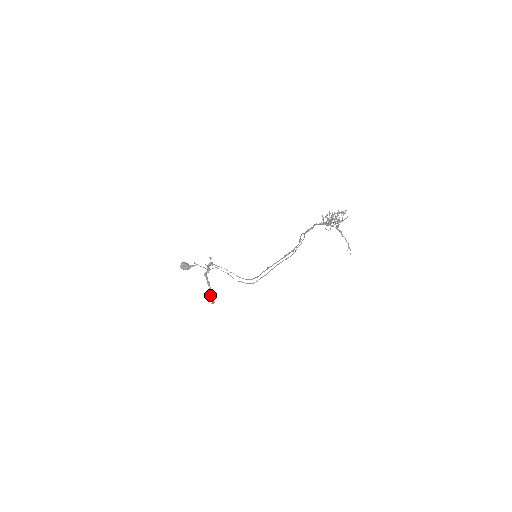
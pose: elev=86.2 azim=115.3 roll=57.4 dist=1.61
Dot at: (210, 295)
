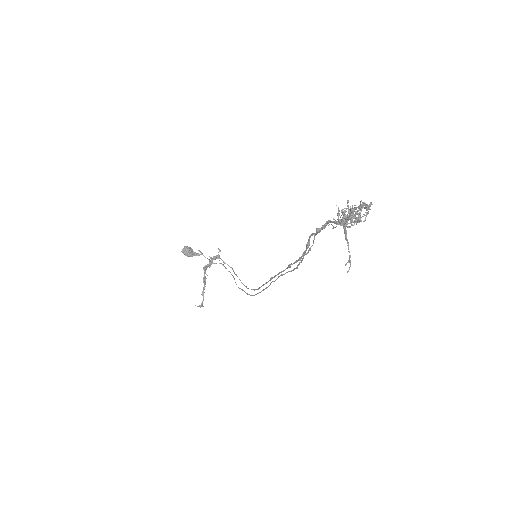
Dot at: (202, 295)
